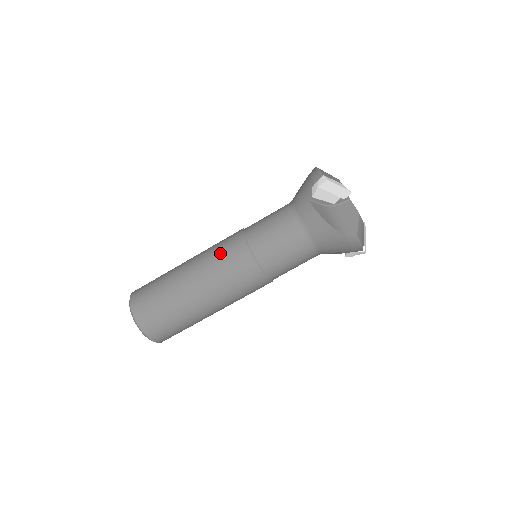
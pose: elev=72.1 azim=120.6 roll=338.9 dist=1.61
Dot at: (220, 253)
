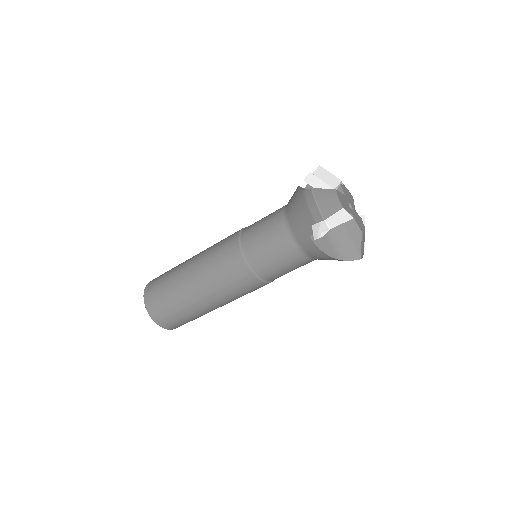
Dot at: (224, 276)
